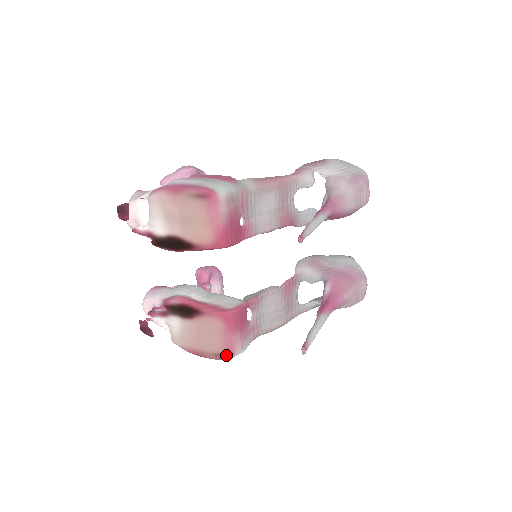
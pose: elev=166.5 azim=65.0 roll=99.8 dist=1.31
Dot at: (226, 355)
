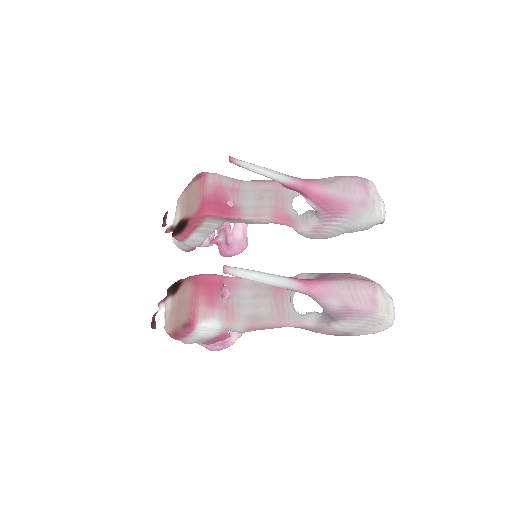
Dot at: (189, 323)
